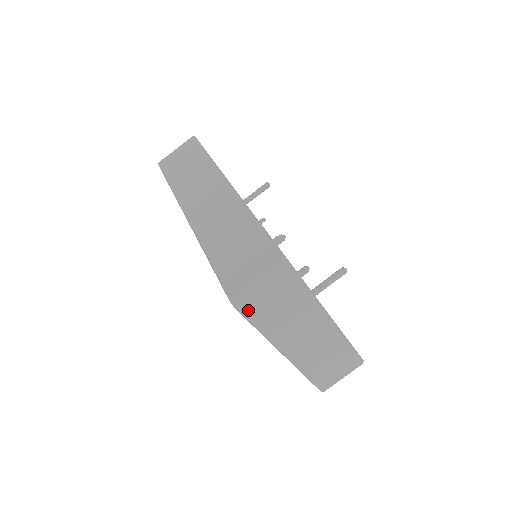
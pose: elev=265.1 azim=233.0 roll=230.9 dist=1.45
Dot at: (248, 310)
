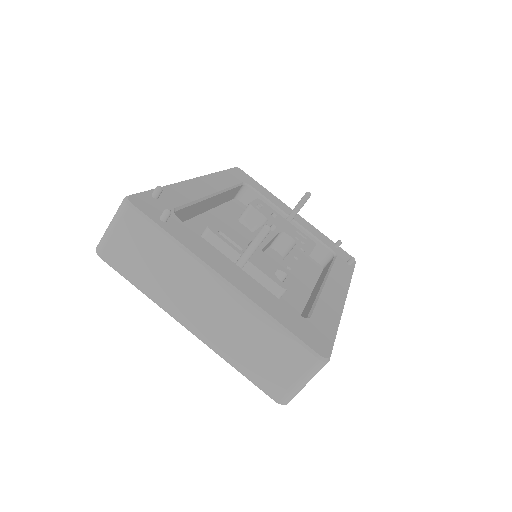
Dot at: (108, 257)
